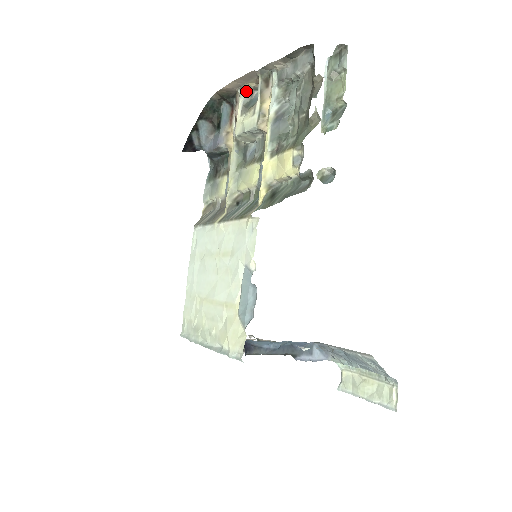
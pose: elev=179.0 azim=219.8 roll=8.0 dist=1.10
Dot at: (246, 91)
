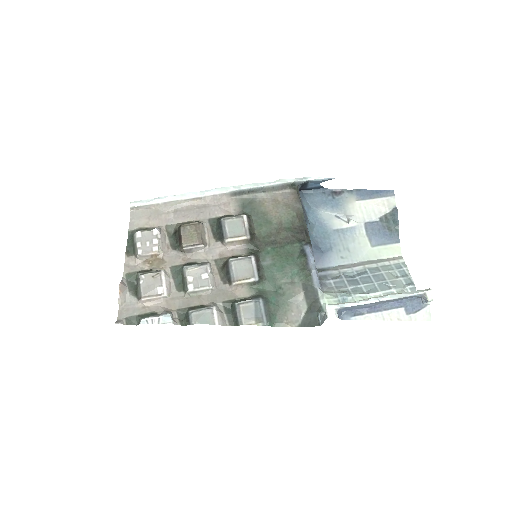
Dot at: occluded
